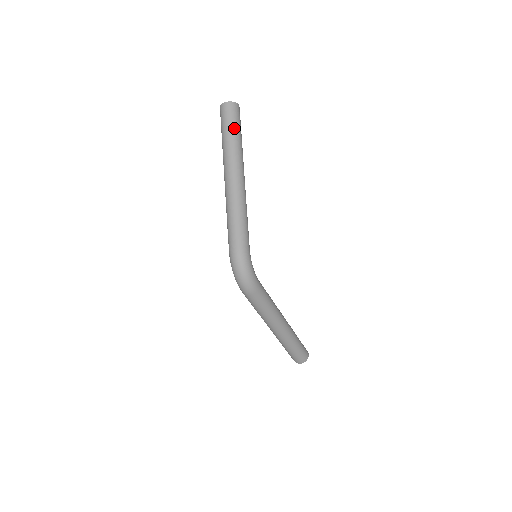
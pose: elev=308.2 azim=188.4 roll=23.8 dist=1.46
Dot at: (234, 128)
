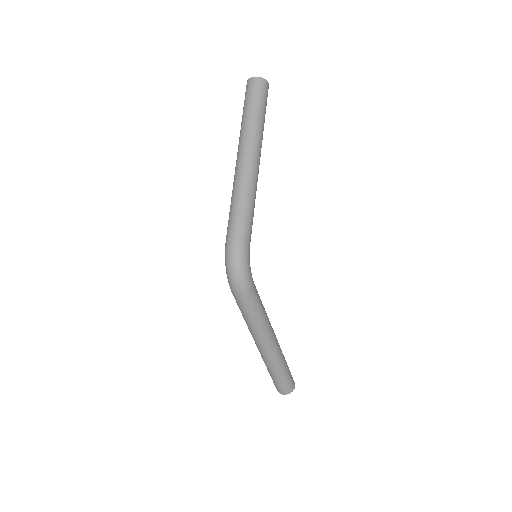
Dot at: (258, 106)
